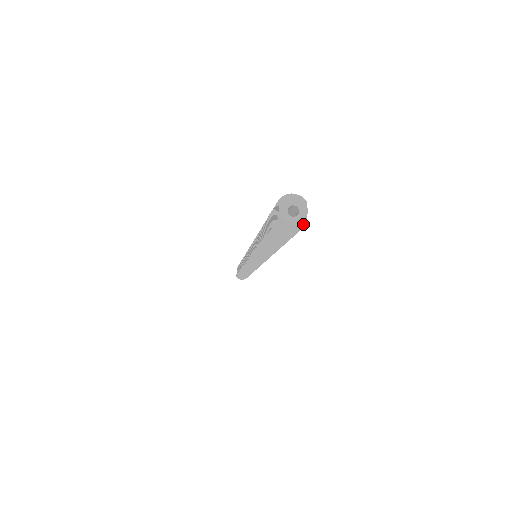
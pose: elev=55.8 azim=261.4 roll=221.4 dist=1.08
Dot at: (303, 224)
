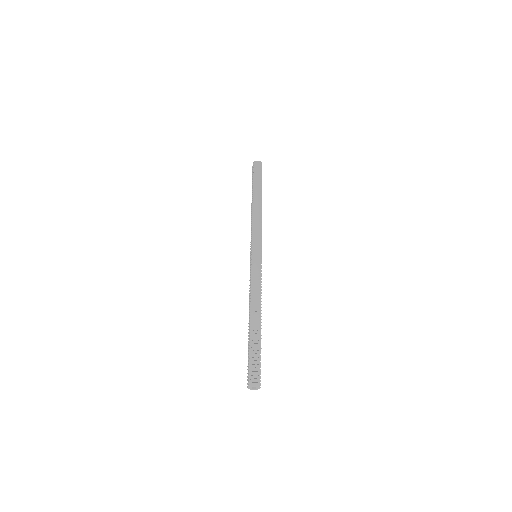
Dot at: occluded
